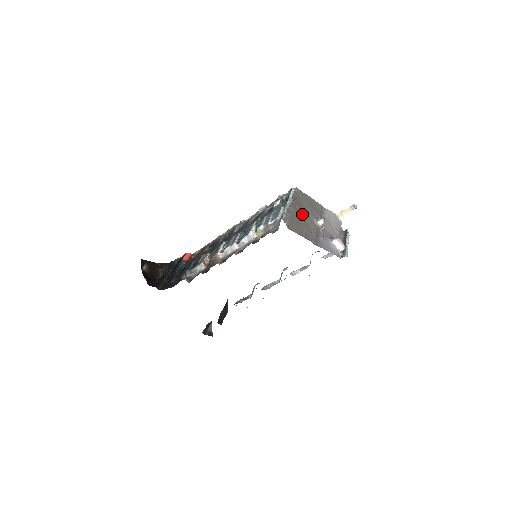
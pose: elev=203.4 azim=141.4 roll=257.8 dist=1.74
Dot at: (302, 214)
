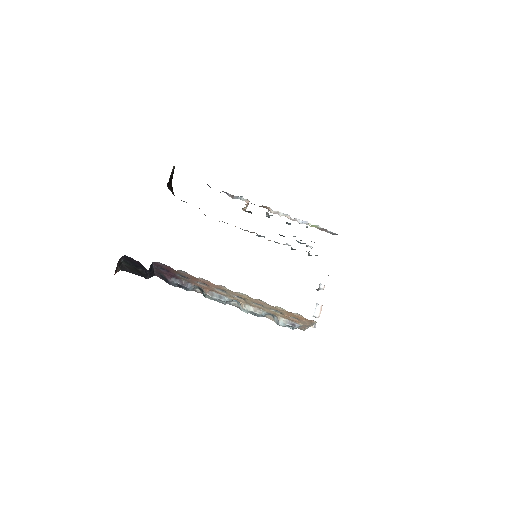
Dot at: occluded
